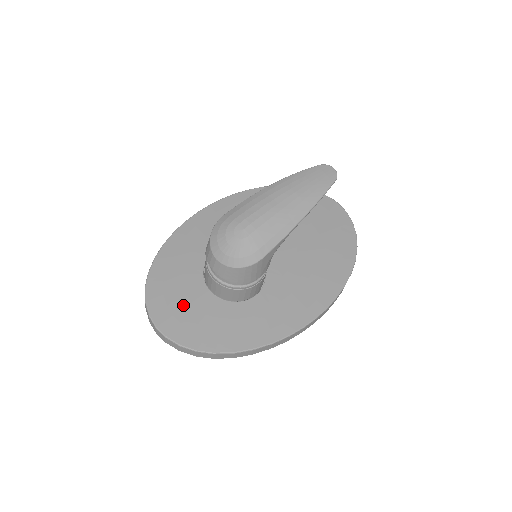
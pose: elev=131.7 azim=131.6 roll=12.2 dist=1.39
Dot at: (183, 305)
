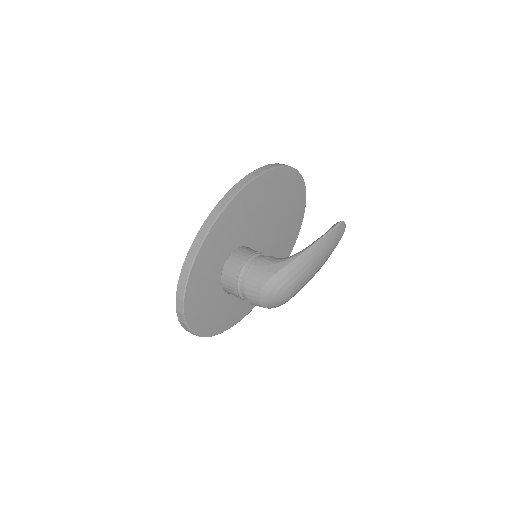
Dot at: (207, 308)
